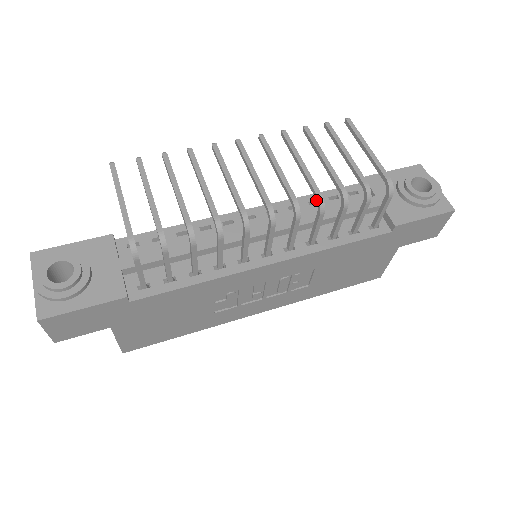
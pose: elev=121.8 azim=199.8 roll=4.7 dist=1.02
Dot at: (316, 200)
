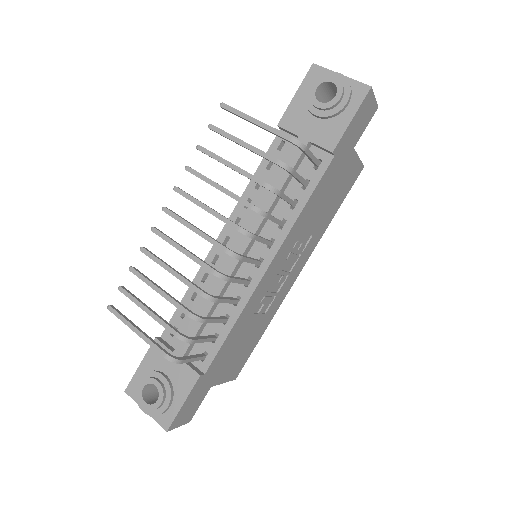
Dot at: occluded
